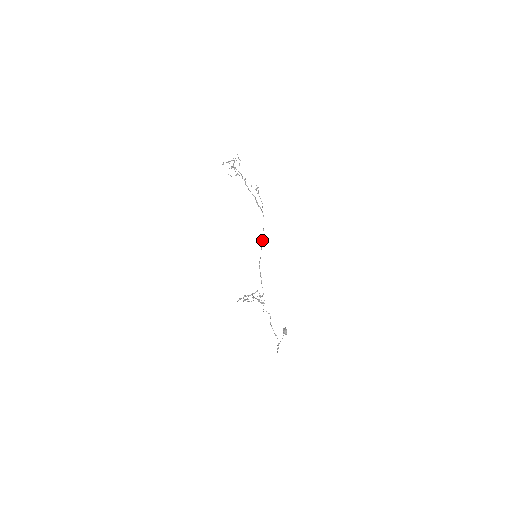
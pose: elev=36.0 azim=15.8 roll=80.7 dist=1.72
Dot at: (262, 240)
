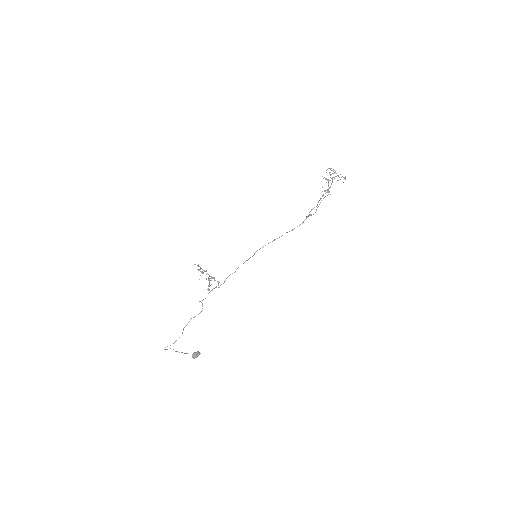
Dot at: occluded
